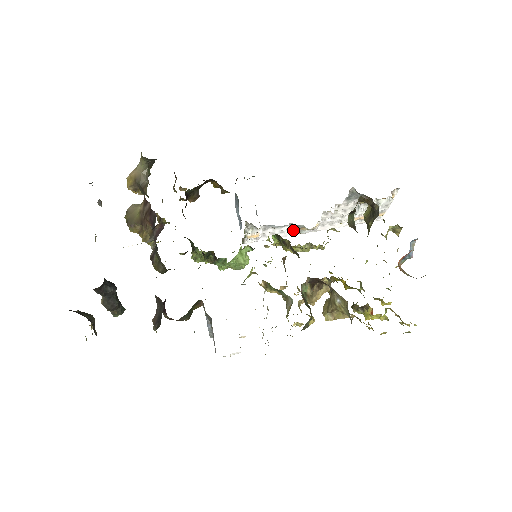
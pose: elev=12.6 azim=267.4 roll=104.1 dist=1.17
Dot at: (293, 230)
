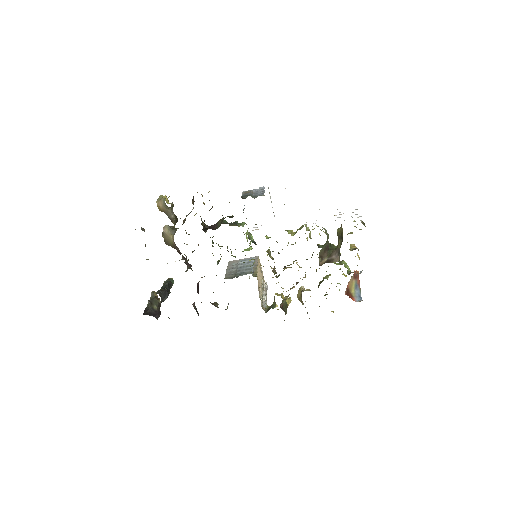
Dot at: occluded
